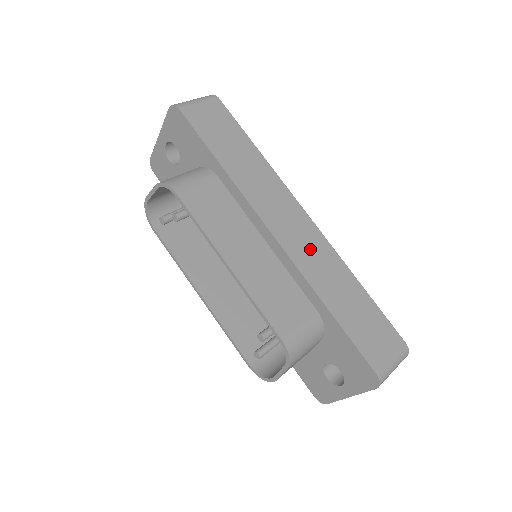
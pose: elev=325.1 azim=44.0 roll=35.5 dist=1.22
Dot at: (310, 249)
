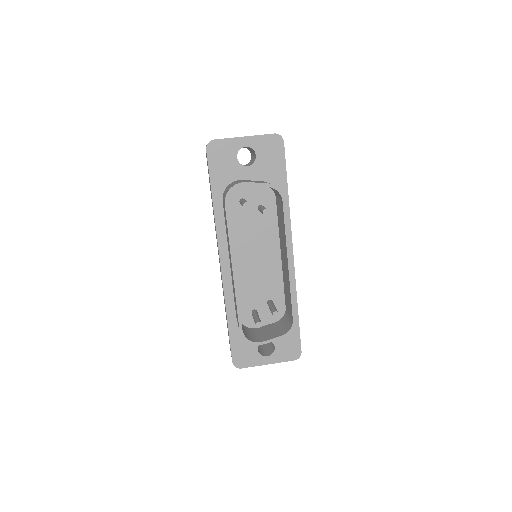
Dot at: occluded
